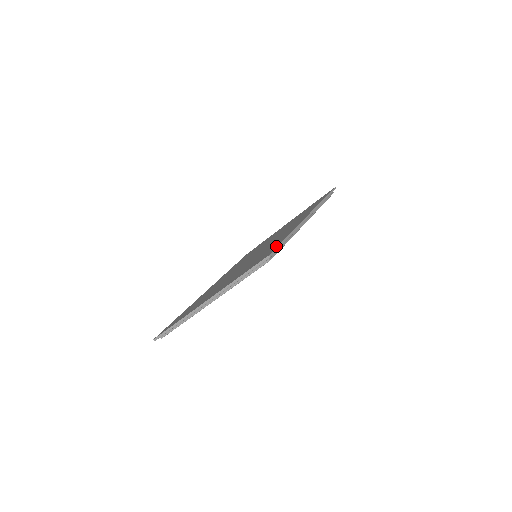
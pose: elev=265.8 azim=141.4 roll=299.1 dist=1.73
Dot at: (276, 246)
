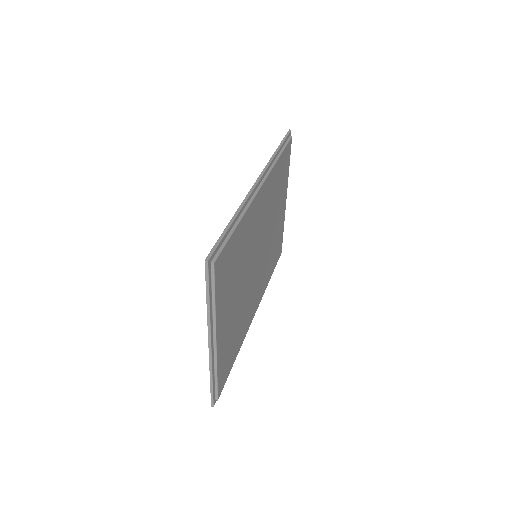
Dot at: occluded
